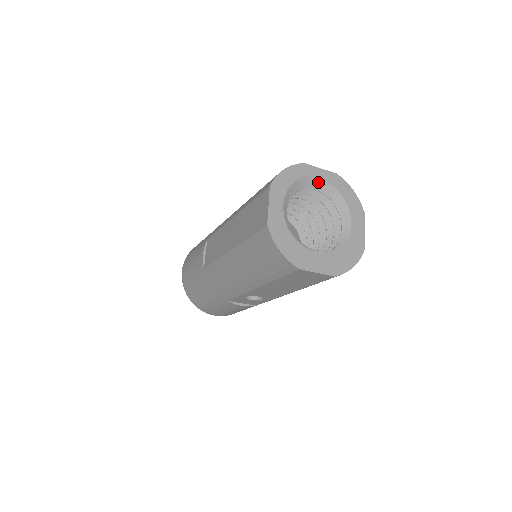
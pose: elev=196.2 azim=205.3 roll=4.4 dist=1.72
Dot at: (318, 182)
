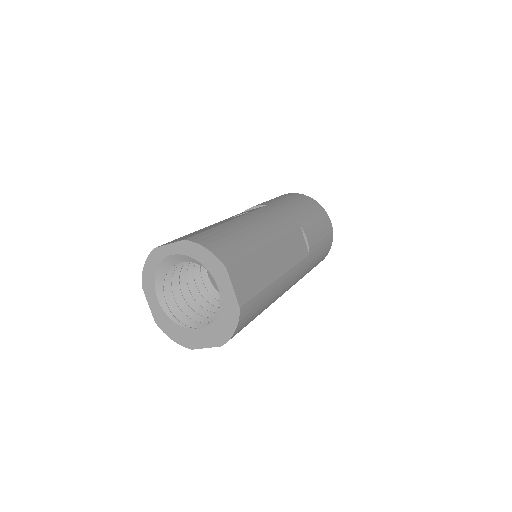
Dot at: (176, 257)
